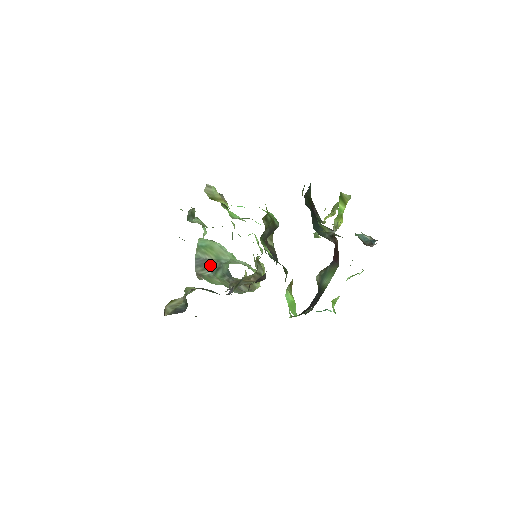
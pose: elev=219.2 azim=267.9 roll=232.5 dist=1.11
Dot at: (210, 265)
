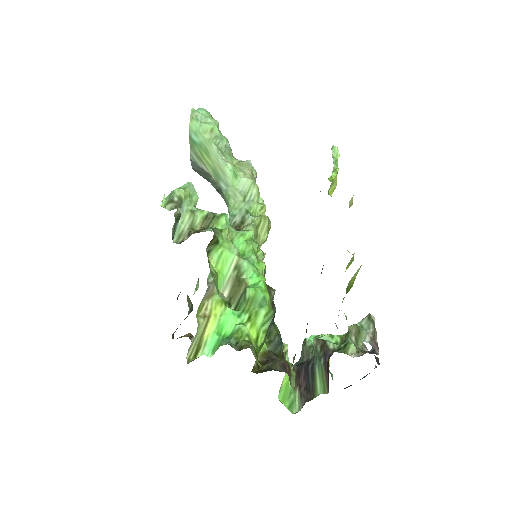
Dot at: (209, 178)
